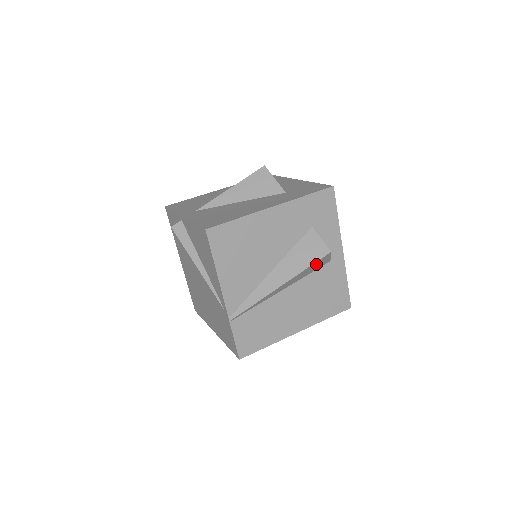
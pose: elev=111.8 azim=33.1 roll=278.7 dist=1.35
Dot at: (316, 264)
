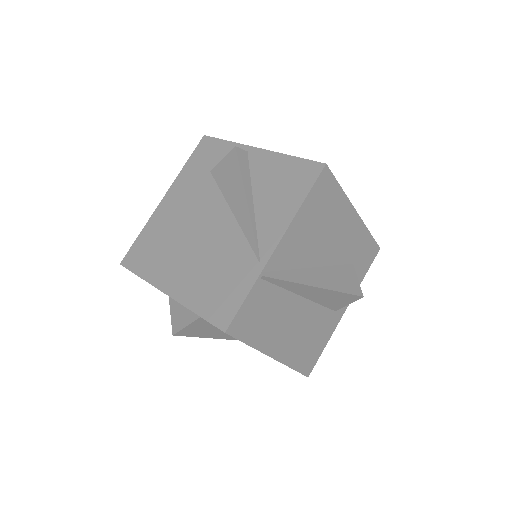
Dot at: (343, 298)
